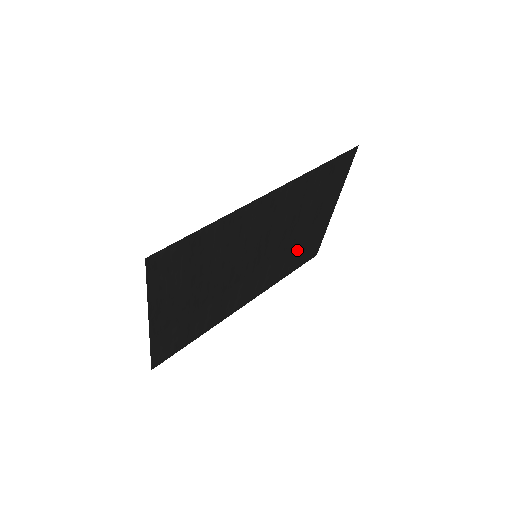
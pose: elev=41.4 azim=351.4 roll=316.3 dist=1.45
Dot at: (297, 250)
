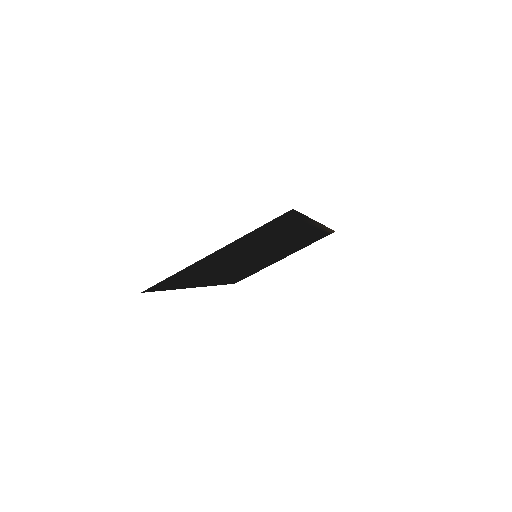
Dot at: (248, 271)
